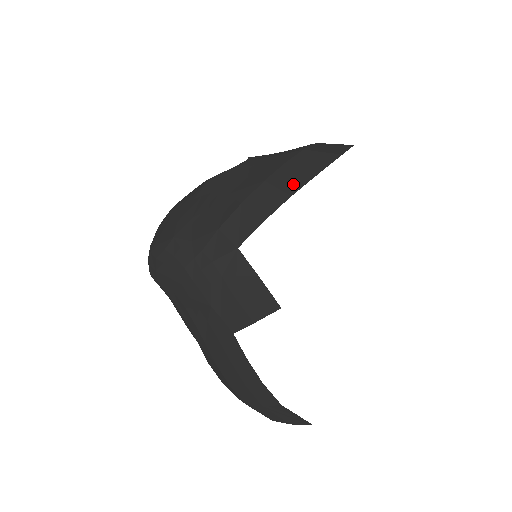
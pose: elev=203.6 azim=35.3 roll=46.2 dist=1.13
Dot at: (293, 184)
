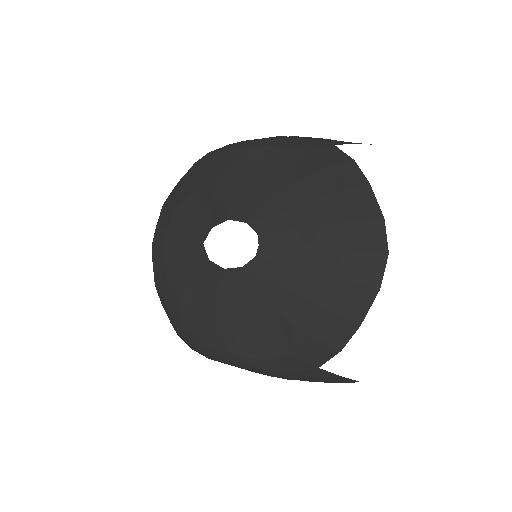
Dot at: (356, 310)
